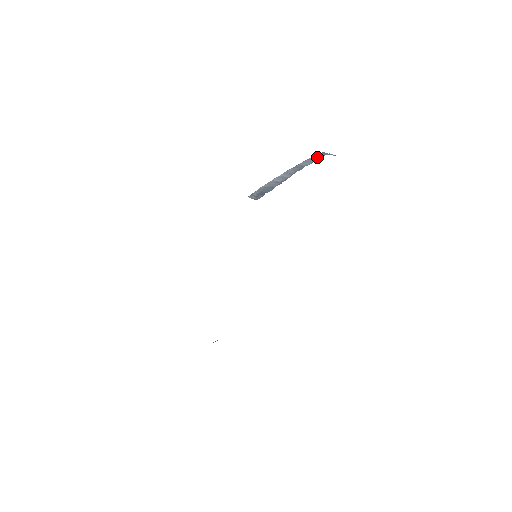
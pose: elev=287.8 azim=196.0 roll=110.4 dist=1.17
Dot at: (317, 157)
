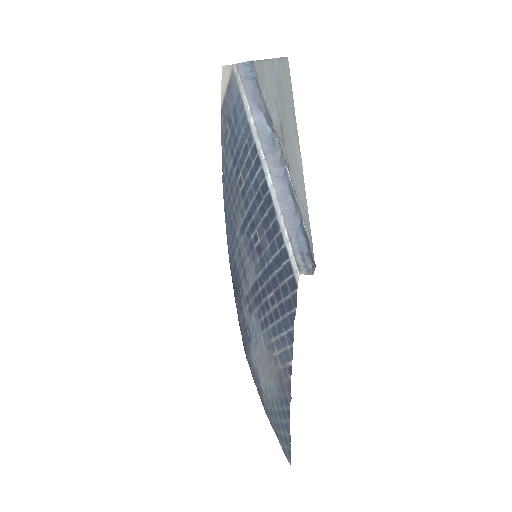
Dot at: (256, 99)
